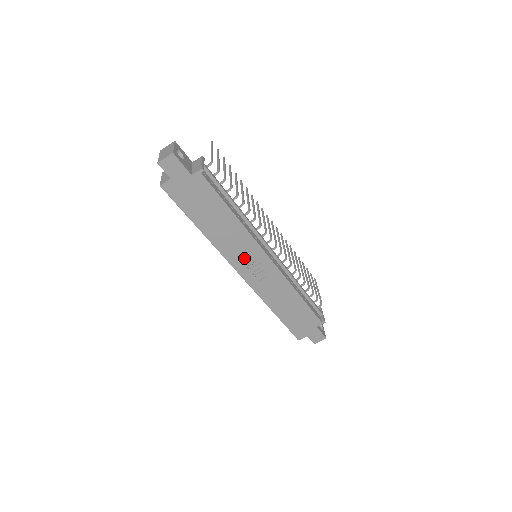
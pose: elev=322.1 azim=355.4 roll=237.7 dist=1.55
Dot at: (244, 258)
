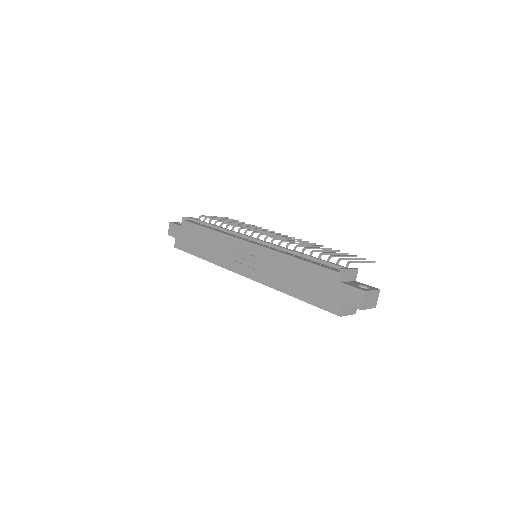
Dot at: (235, 258)
